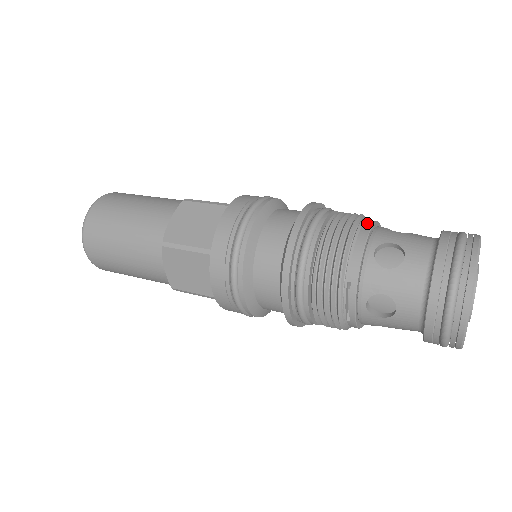
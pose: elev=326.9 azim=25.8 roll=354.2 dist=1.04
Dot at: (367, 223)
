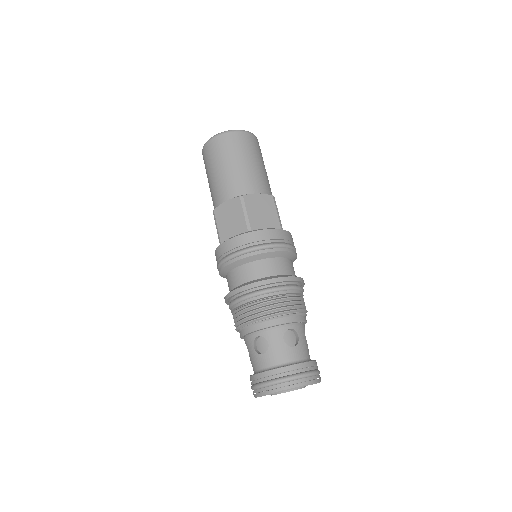
Dot at: (276, 321)
